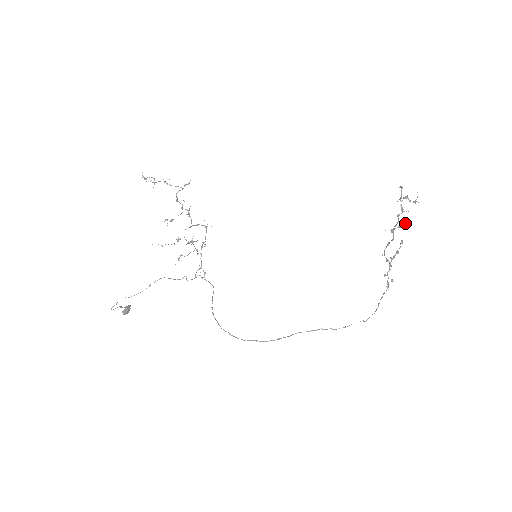
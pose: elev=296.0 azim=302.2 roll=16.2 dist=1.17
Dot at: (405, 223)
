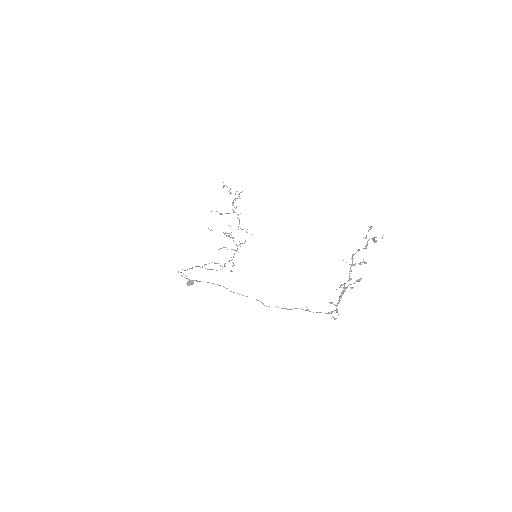
Dot at: (366, 262)
